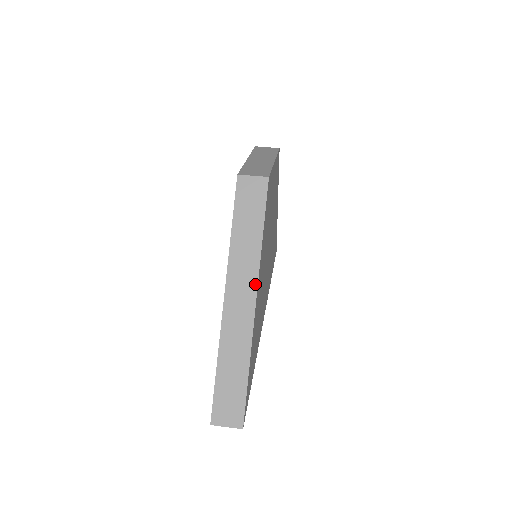
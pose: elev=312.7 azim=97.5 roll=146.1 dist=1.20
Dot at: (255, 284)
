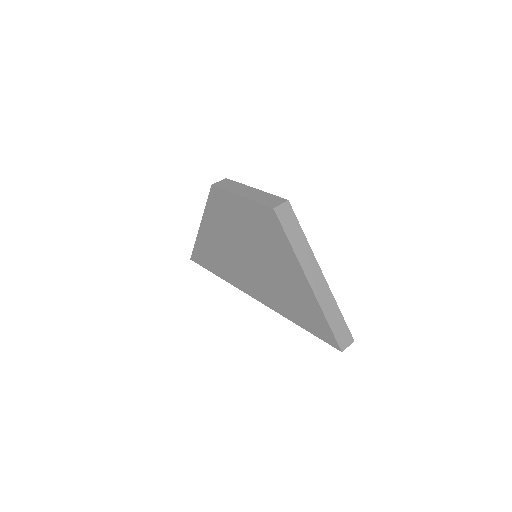
Dot at: (317, 264)
